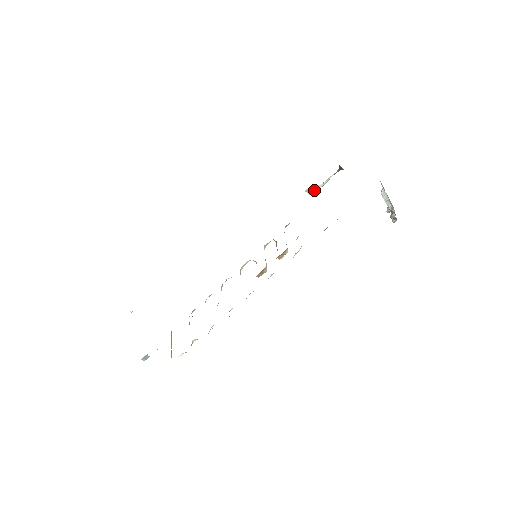
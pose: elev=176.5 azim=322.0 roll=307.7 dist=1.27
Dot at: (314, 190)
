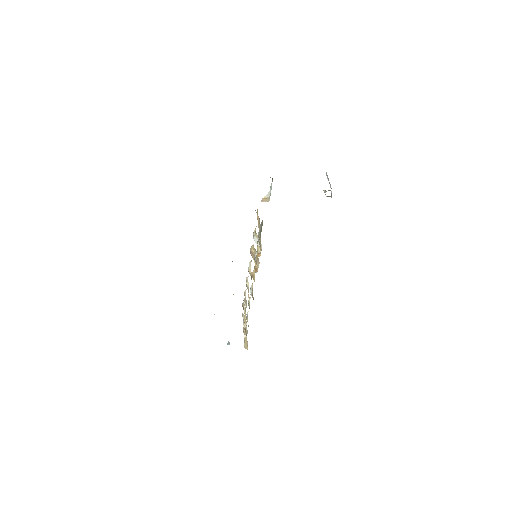
Dot at: (267, 198)
